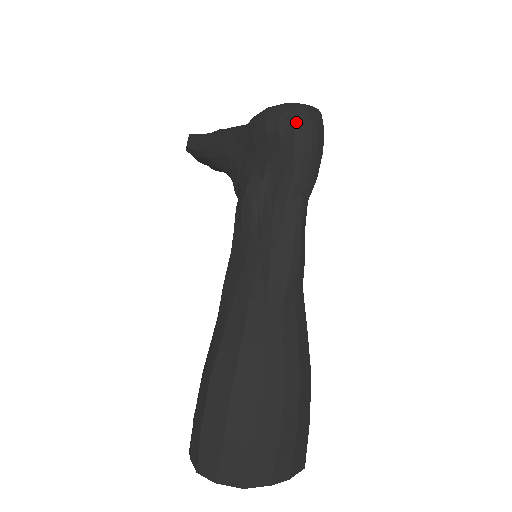
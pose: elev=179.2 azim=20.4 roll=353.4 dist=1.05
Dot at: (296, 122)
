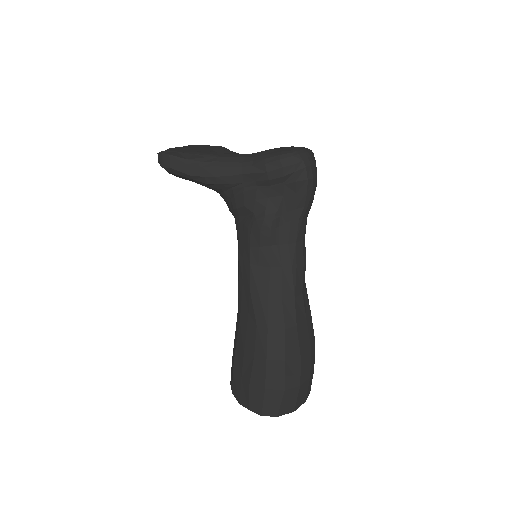
Dot at: (308, 169)
